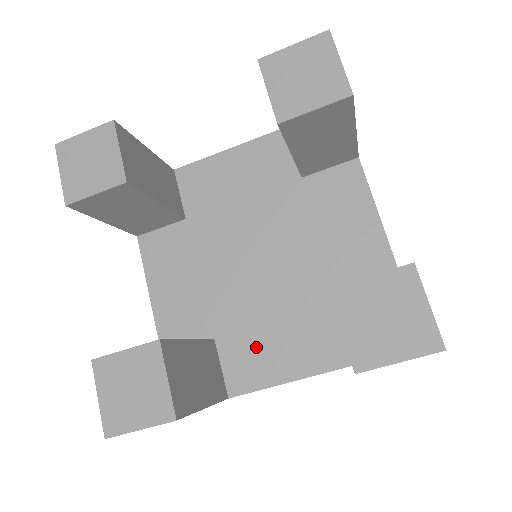
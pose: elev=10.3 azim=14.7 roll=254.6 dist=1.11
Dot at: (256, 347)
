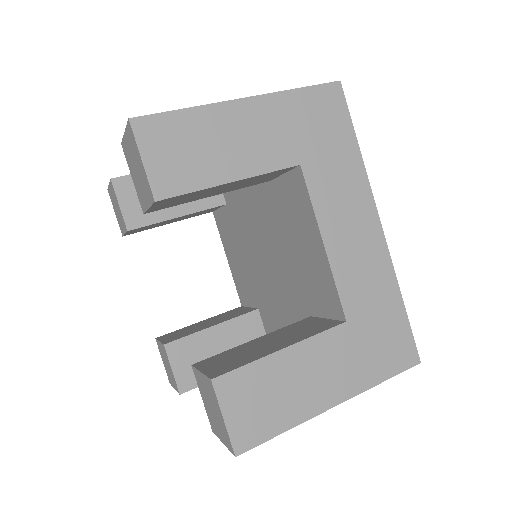
Dot at: (276, 327)
